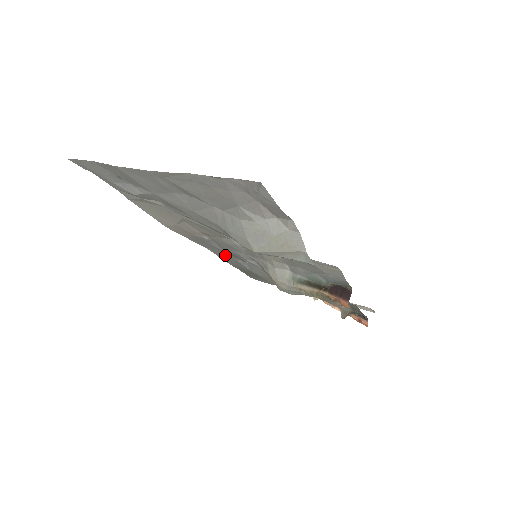
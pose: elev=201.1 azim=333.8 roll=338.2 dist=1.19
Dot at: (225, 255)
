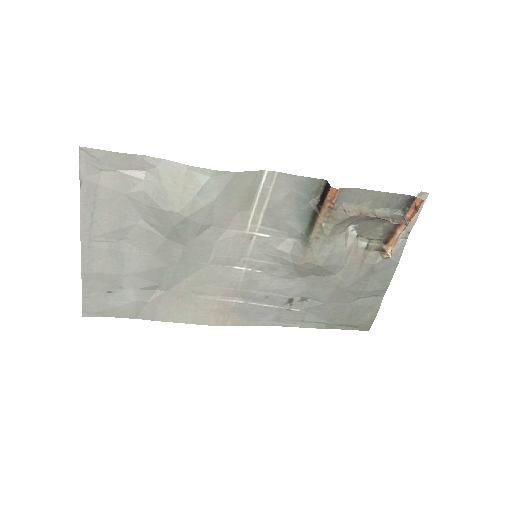
Dot at: (292, 315)
